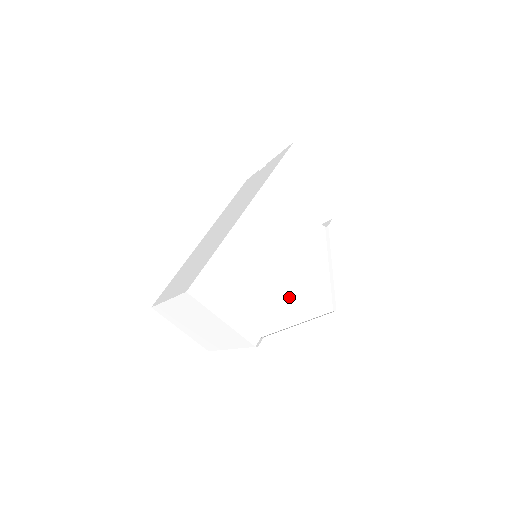
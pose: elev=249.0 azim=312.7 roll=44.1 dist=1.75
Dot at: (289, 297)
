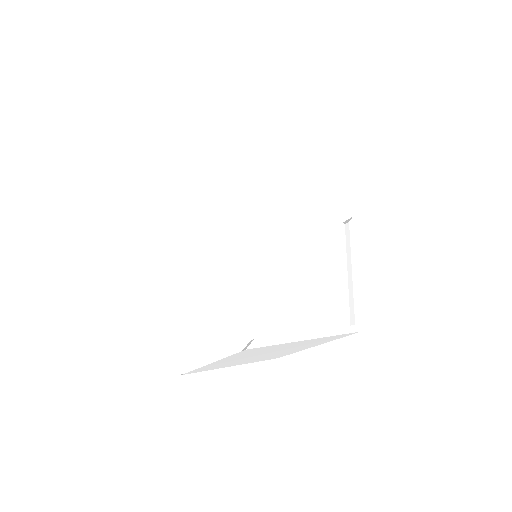
Dot at: (294, 296)
